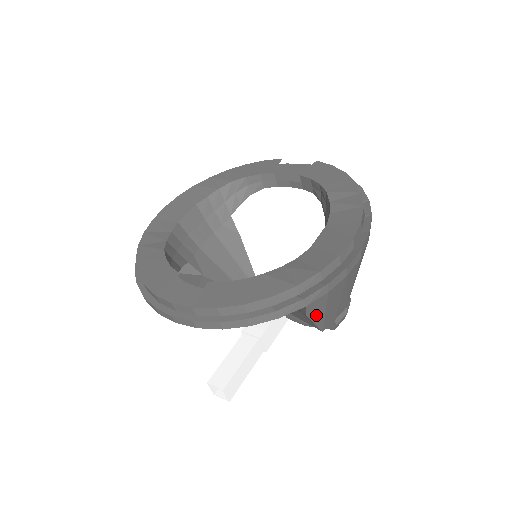
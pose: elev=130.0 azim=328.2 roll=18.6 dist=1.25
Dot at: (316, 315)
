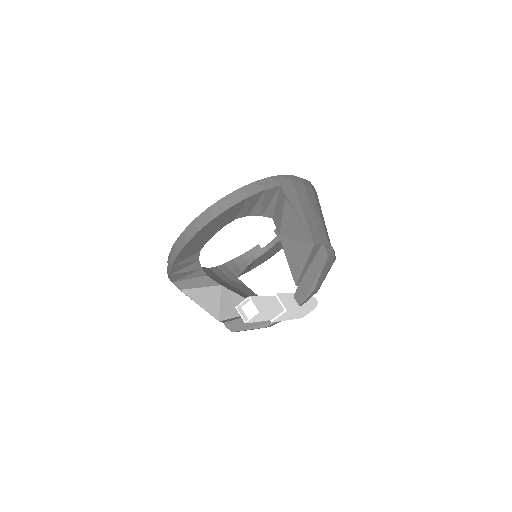
Dot at: (296, 208)
